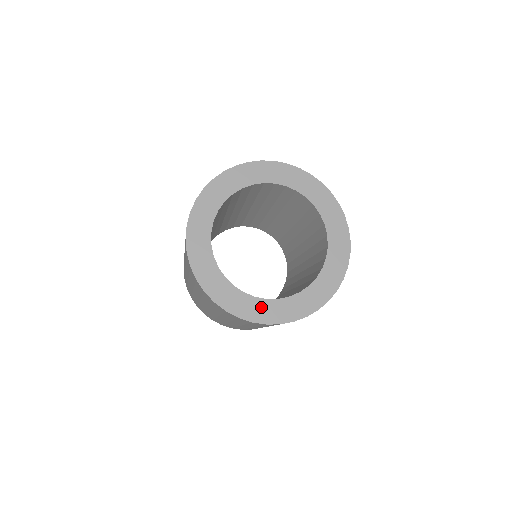
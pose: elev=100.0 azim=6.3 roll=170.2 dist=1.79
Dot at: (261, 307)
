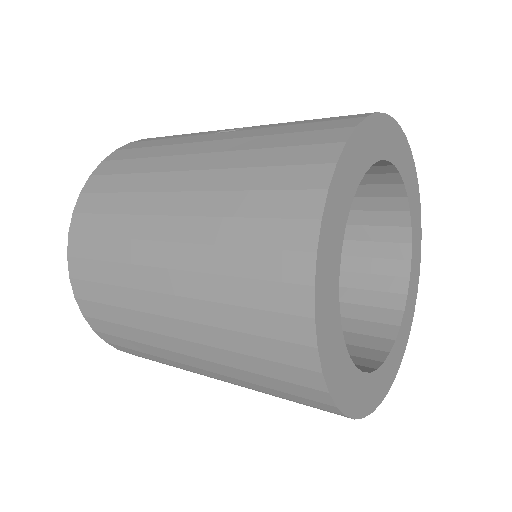
Dot at: (350, 380)
